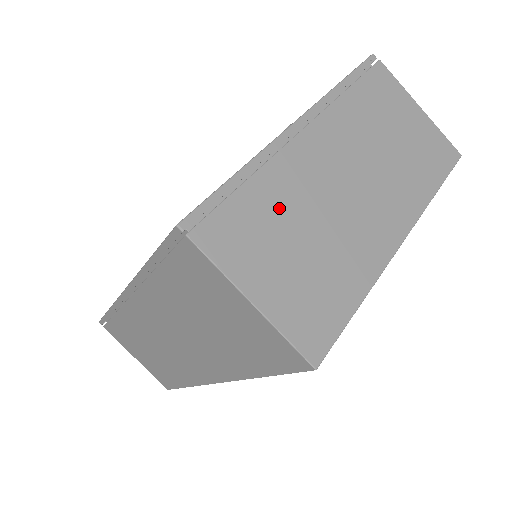
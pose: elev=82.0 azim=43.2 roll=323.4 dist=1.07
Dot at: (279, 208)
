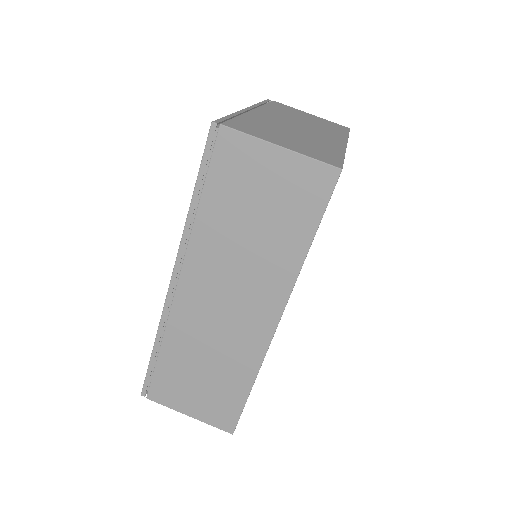
Dot at: (264, 125)
